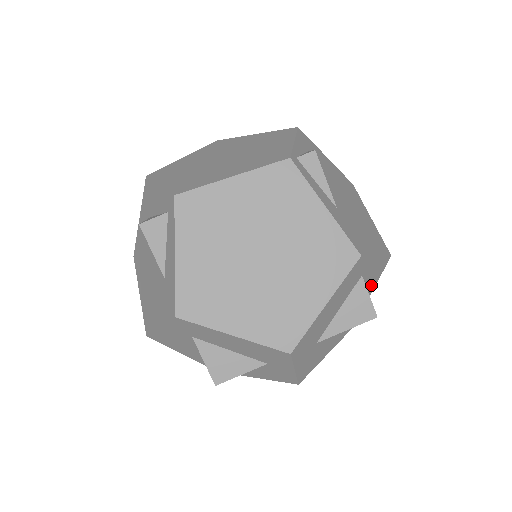
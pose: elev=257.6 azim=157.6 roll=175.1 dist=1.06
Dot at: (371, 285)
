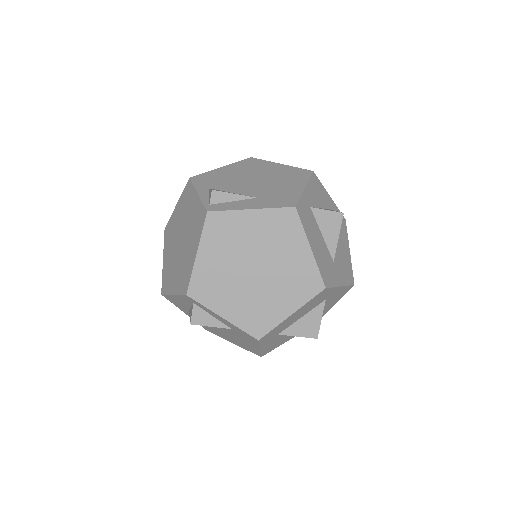
Dot at: (323, 196)
